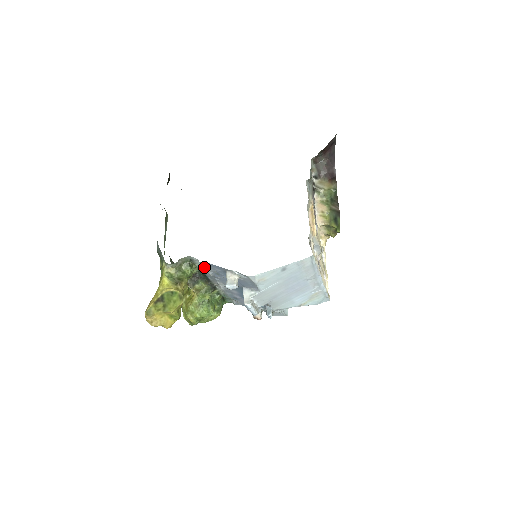
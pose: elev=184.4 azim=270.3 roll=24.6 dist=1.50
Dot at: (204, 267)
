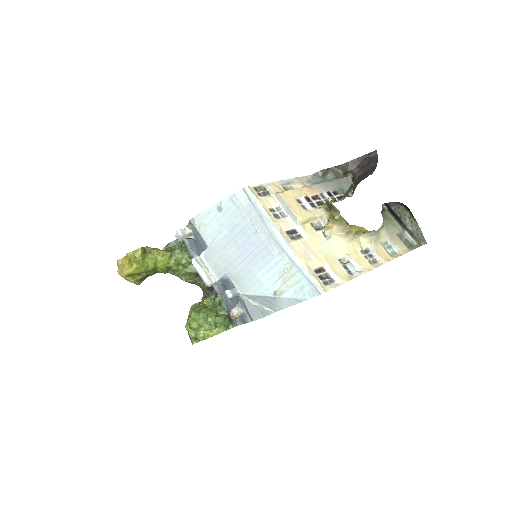
Dot at: (192, 250)
